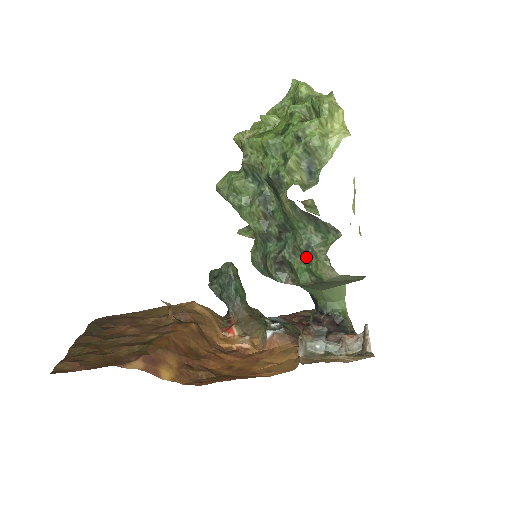
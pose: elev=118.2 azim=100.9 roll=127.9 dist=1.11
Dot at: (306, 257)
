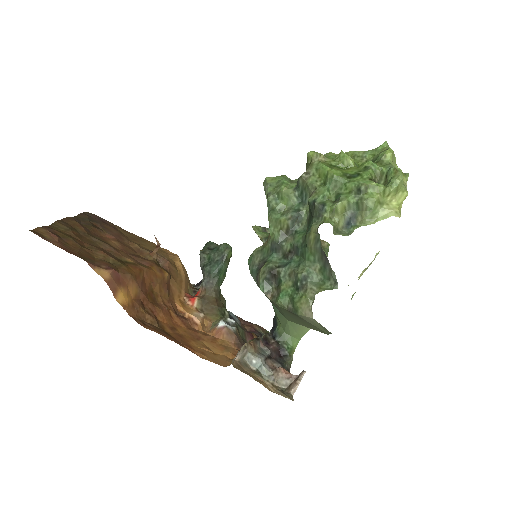
Dot at: (297, 285)
